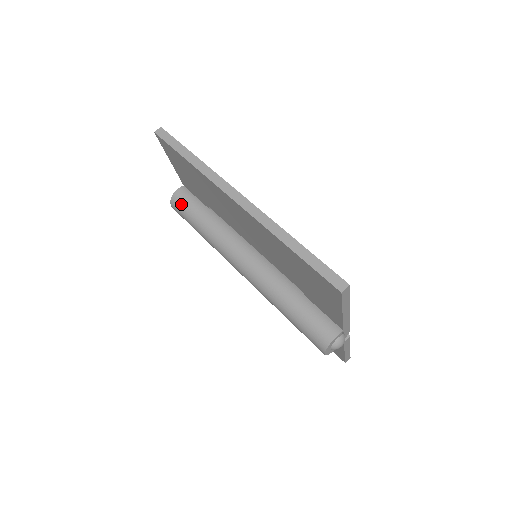
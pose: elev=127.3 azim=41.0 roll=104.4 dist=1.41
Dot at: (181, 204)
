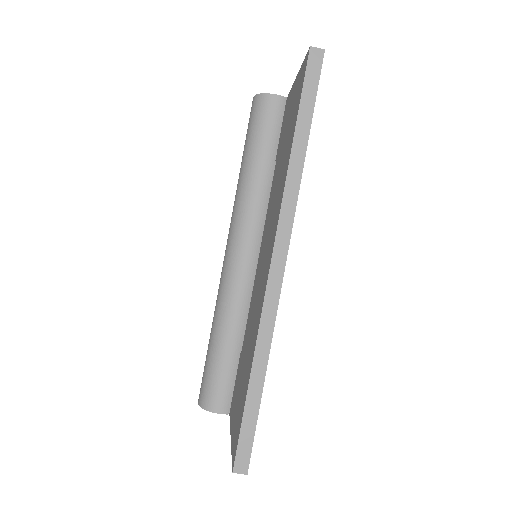
Dot at: (260, 116)
